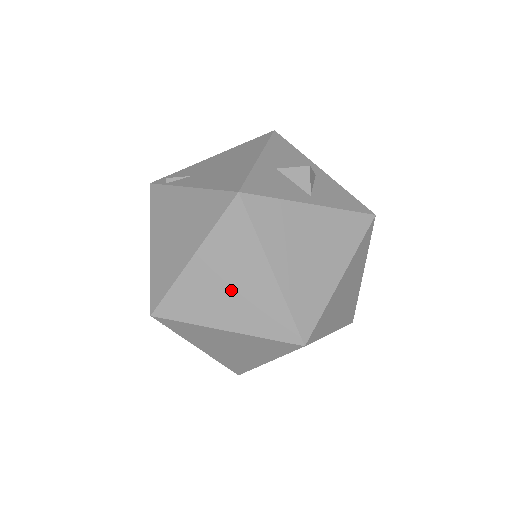
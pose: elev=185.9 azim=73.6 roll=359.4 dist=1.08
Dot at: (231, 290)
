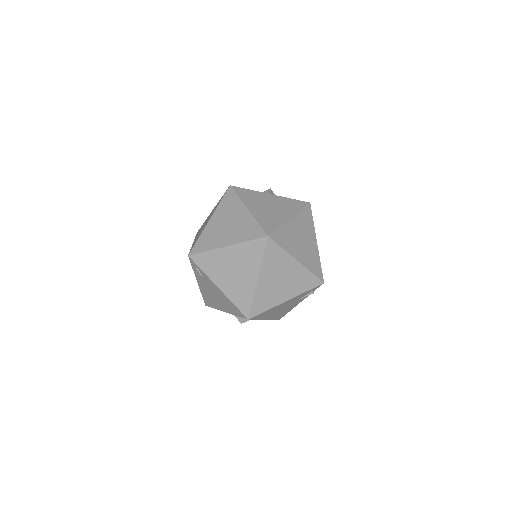
Dot at: (229, 226)
